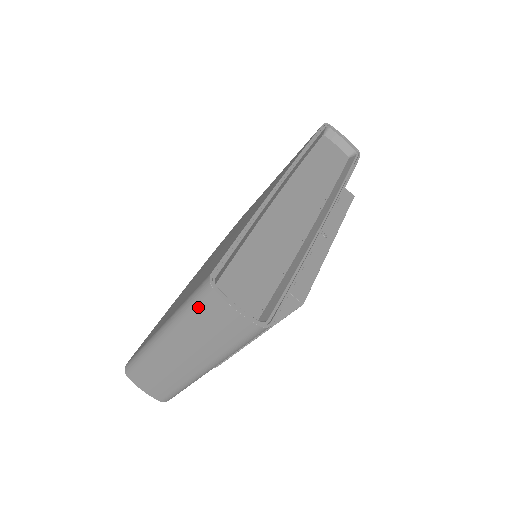
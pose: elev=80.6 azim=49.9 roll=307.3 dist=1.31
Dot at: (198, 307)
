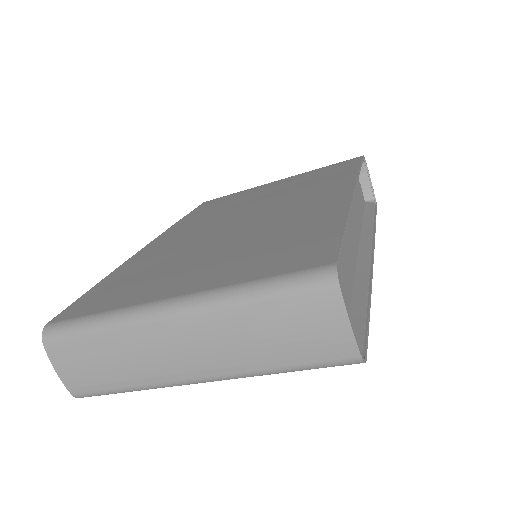
Dot at: (287, 298)
